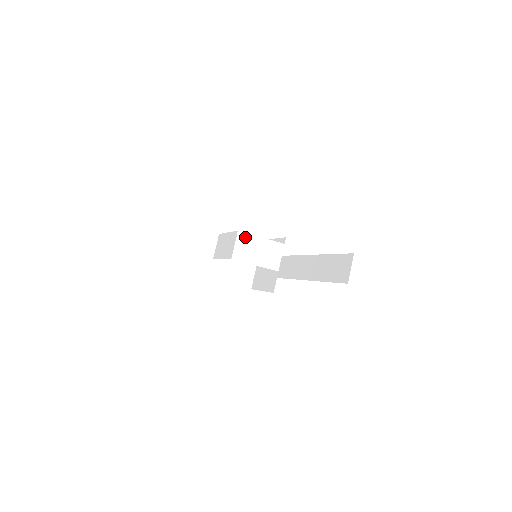
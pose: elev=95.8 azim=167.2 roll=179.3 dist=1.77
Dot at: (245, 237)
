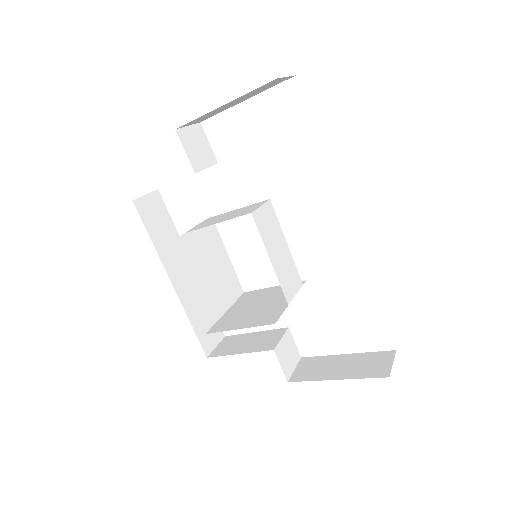
Dot at: occluded
